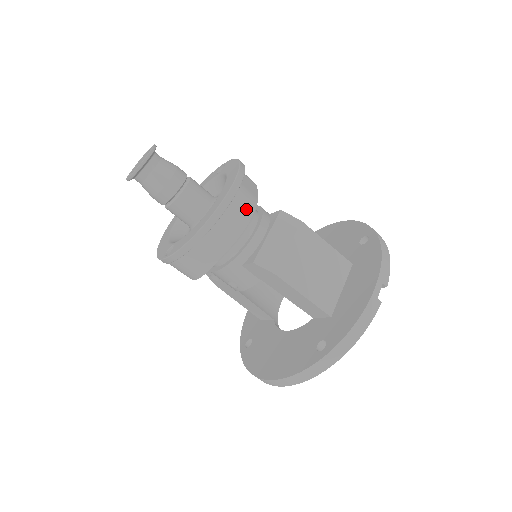
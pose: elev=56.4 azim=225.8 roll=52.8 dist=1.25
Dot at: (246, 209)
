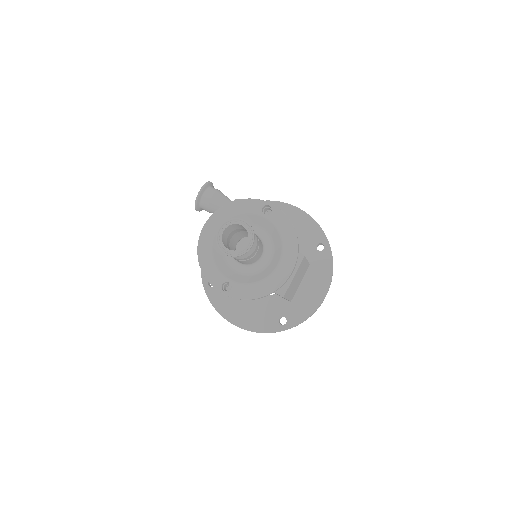
Dot at: occluded
